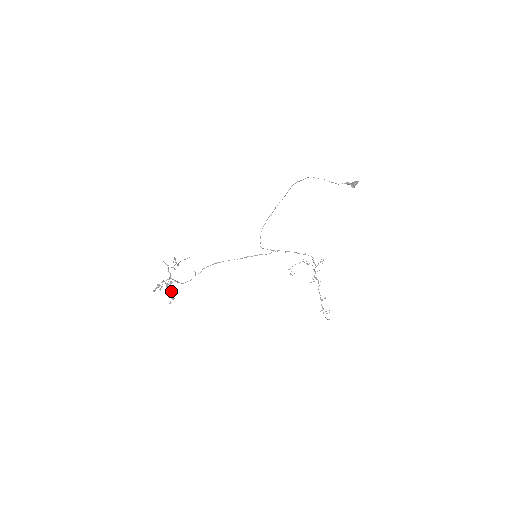
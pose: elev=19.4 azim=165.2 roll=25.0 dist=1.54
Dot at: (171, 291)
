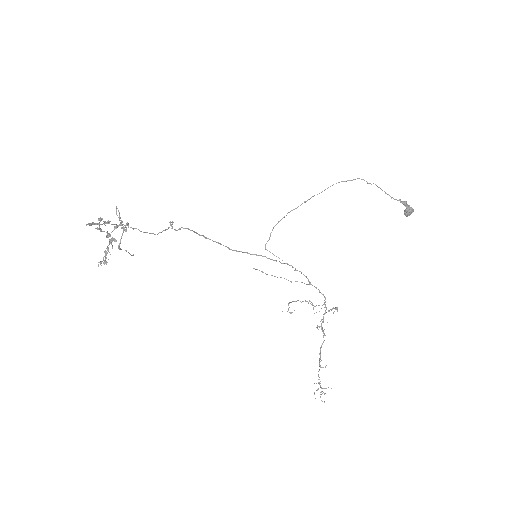
Dot at: (108, 250)
